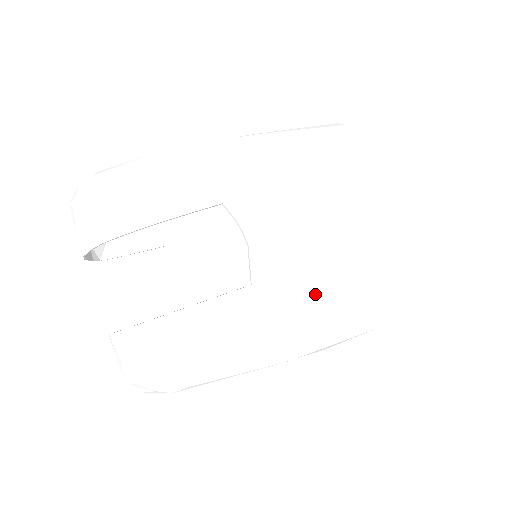
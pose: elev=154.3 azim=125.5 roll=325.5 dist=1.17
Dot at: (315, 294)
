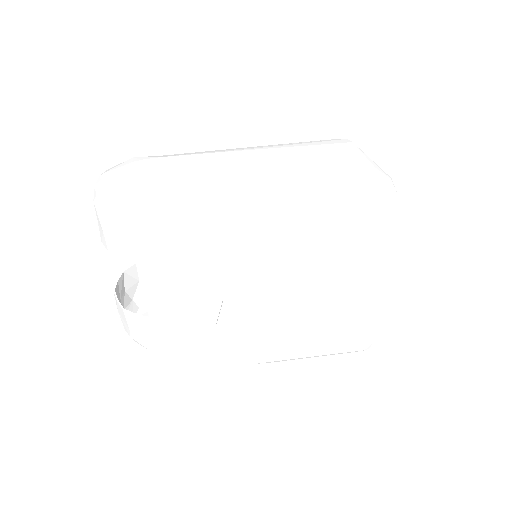
Dot at: (269, 340)
